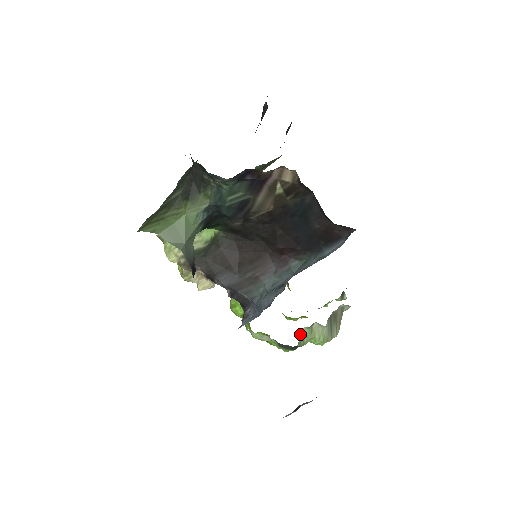
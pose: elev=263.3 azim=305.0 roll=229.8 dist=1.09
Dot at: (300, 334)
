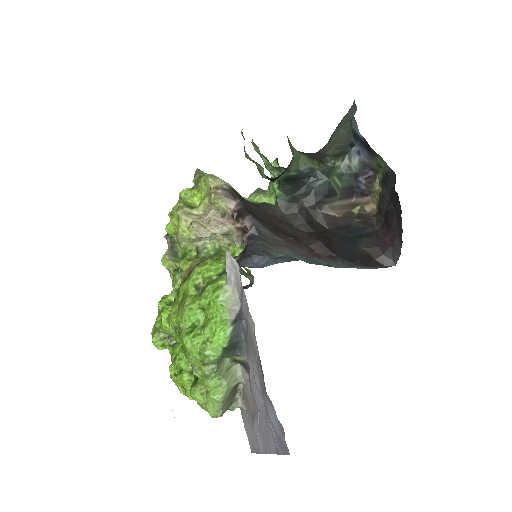
Dot at: occluded
